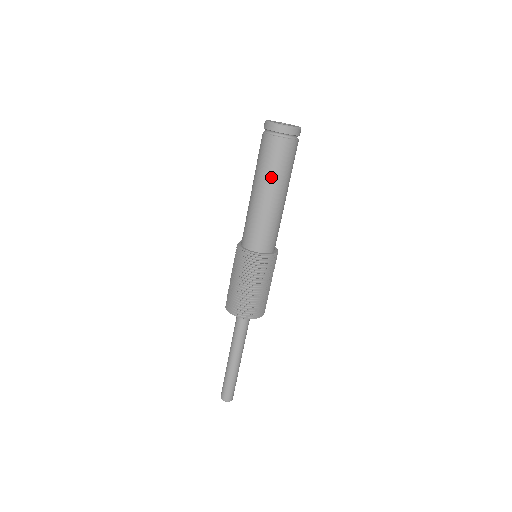
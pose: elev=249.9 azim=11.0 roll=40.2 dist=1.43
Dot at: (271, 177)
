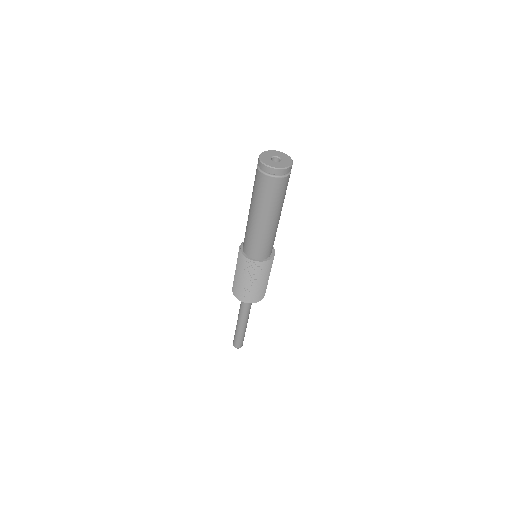
Dot at: (256, 203)
